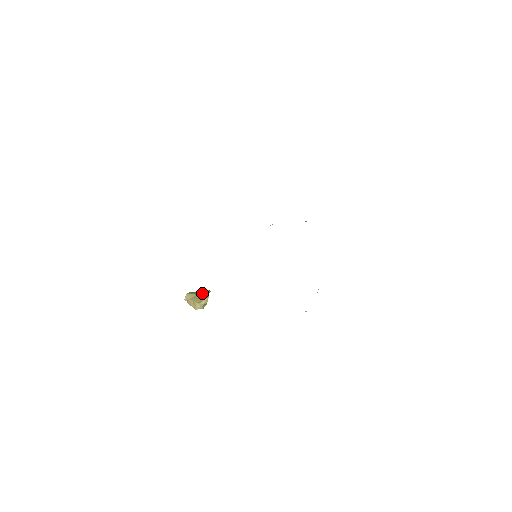
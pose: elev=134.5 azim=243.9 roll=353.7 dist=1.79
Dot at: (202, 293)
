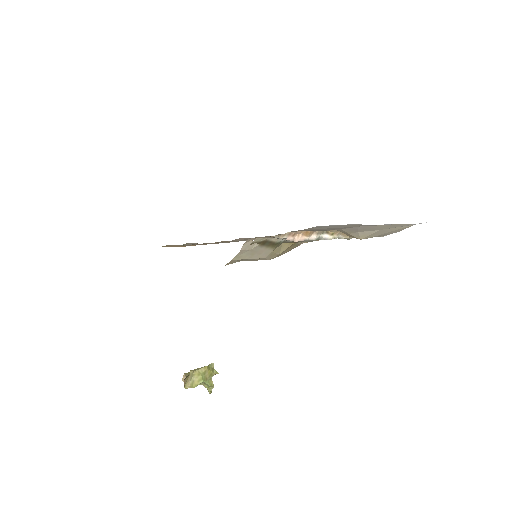
Dot at: occluded
